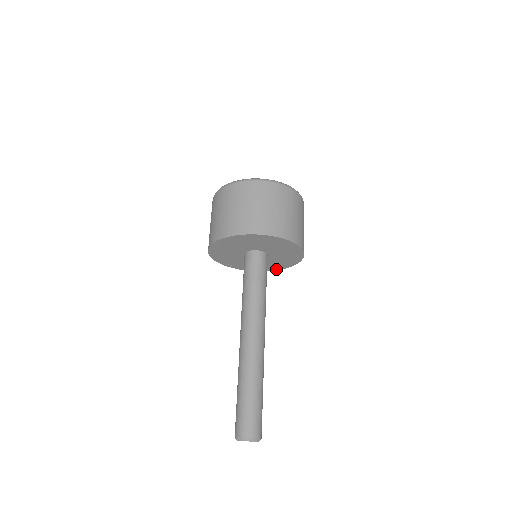
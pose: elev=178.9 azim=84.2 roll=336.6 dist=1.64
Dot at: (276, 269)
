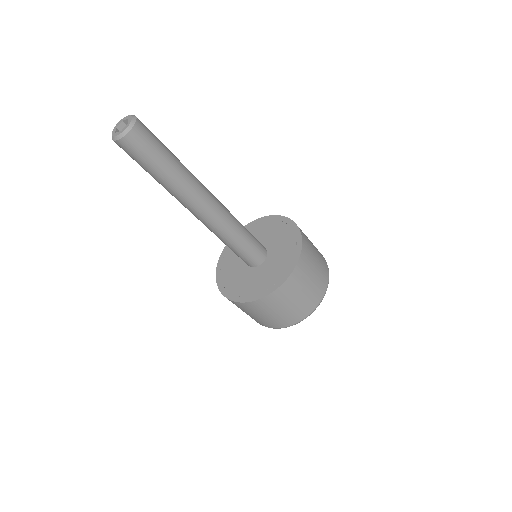
Dot at: (281, 282)
